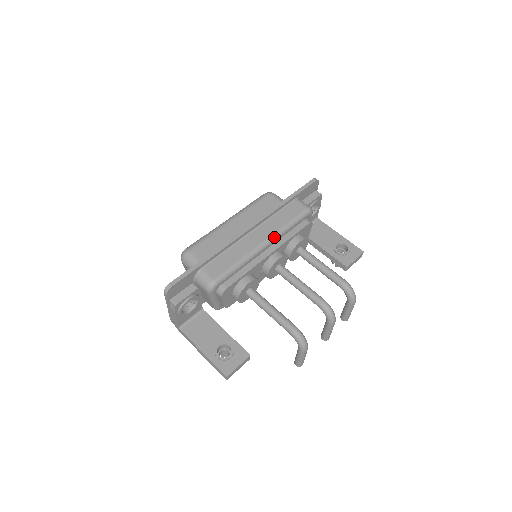
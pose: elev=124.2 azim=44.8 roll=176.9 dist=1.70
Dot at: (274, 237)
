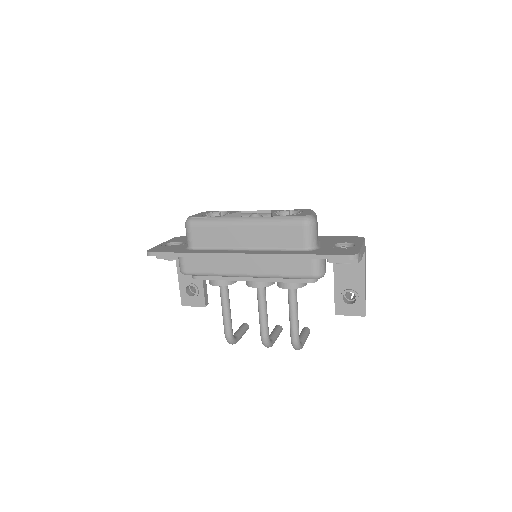
Dot at: (259, 277)
